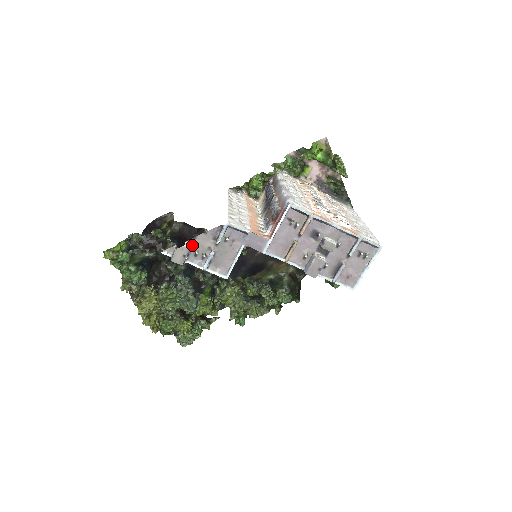
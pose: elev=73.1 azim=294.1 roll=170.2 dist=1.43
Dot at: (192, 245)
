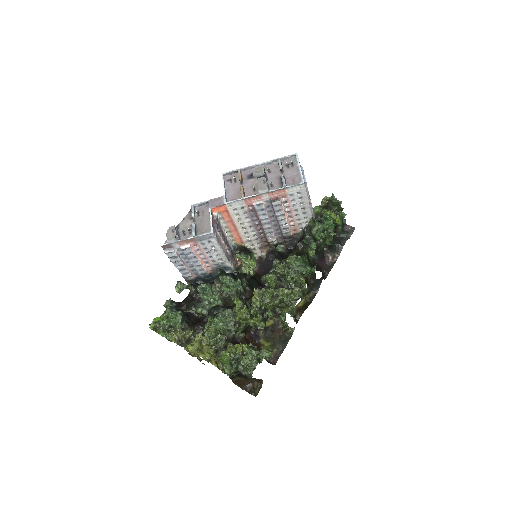
Dot at: (179, 231)
